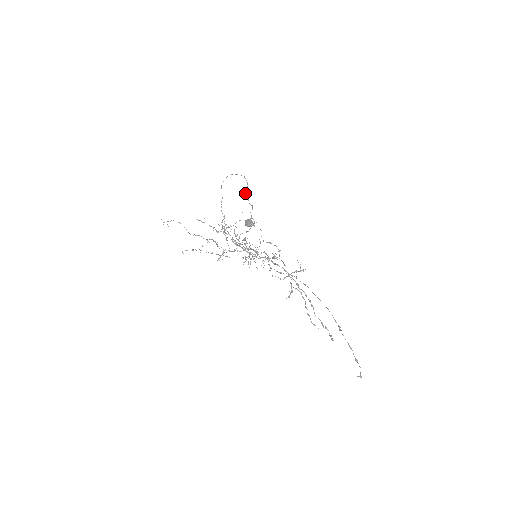
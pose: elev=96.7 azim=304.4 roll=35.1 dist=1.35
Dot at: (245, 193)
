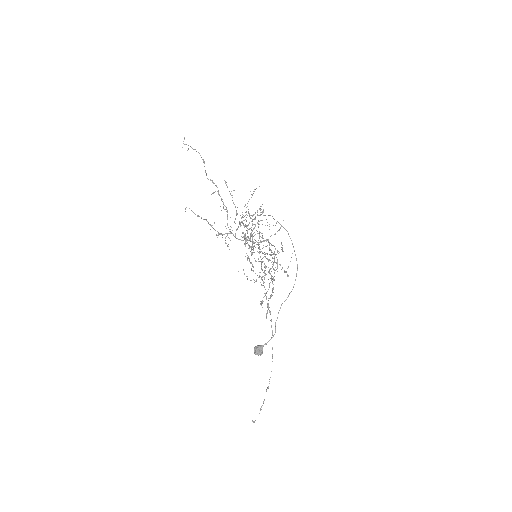
Dot at: occluded
